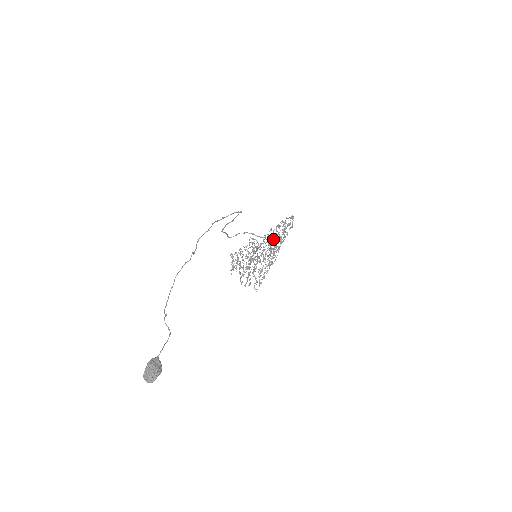
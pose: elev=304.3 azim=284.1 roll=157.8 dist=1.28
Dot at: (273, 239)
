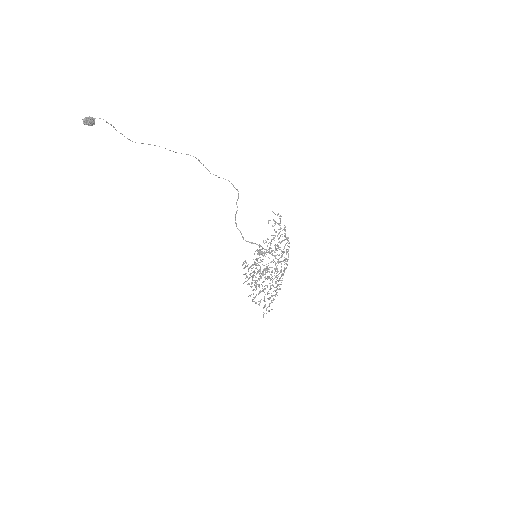
Dot at: occluded
